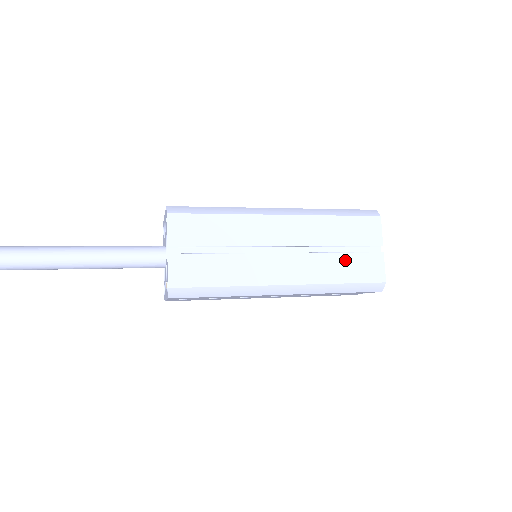
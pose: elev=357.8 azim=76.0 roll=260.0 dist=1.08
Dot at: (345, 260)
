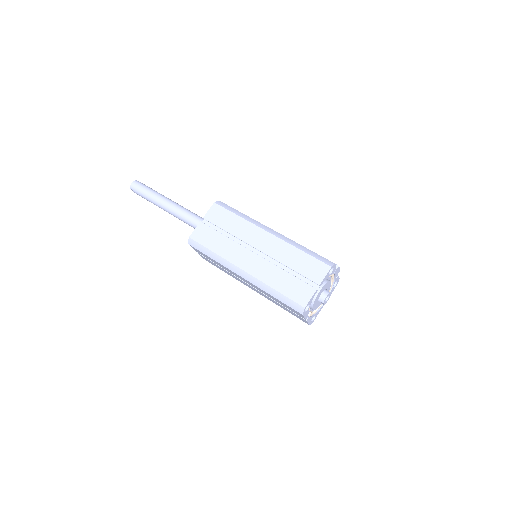
Dot at: (283, 307)
